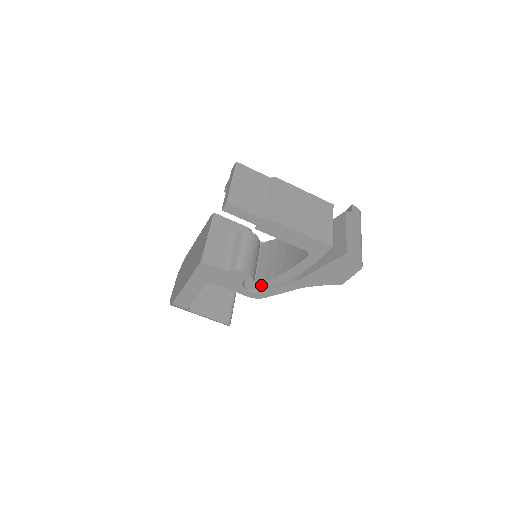
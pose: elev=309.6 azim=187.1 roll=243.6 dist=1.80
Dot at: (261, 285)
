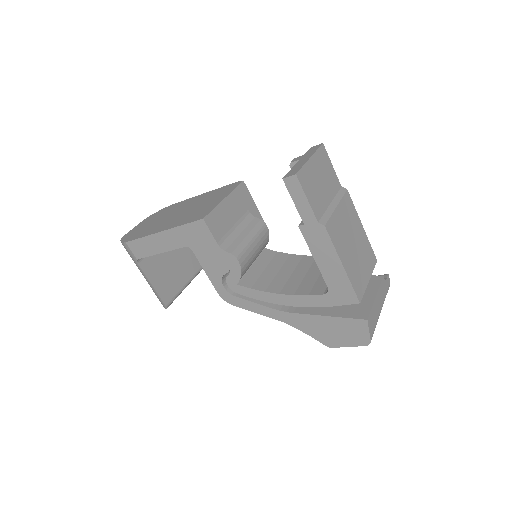
Dot at: (243, 290)
